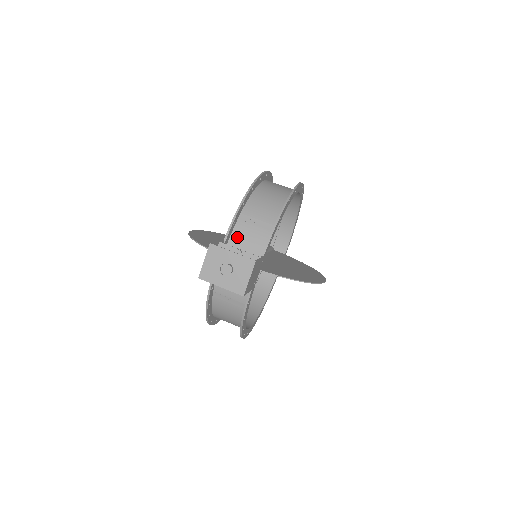
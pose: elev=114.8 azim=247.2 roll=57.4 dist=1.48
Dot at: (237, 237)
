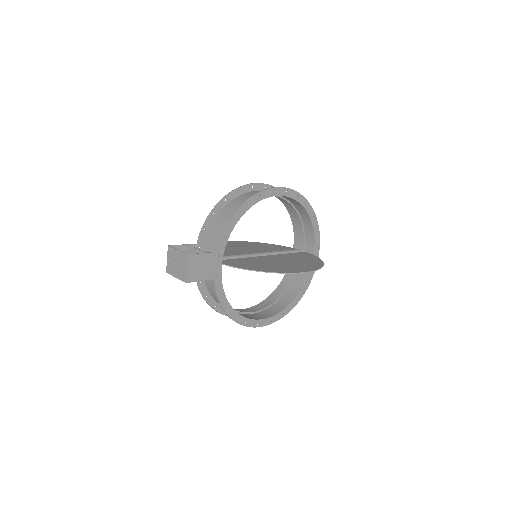
Dot at: (209, 240)
